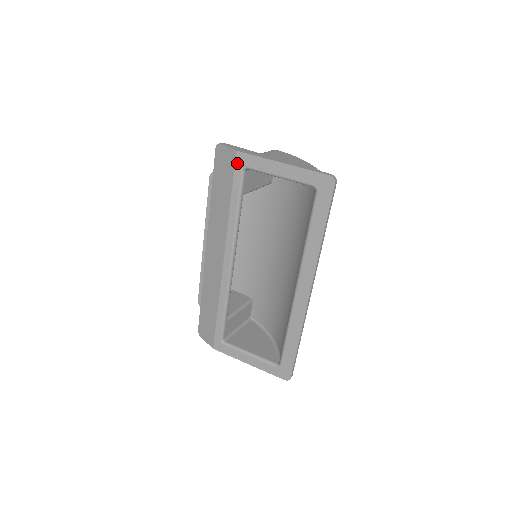
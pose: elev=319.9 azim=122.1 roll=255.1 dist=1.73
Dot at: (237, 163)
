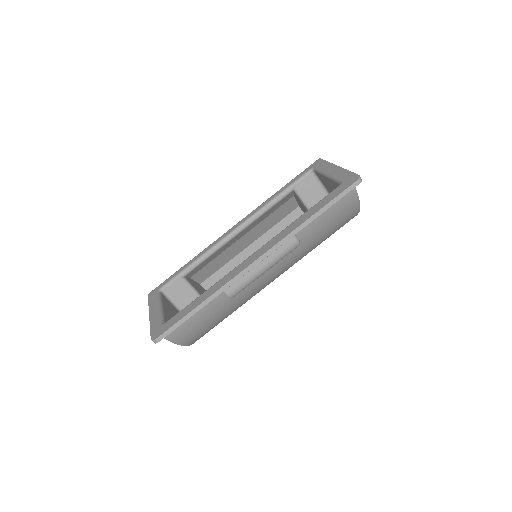
Dot at: (312, 165)
